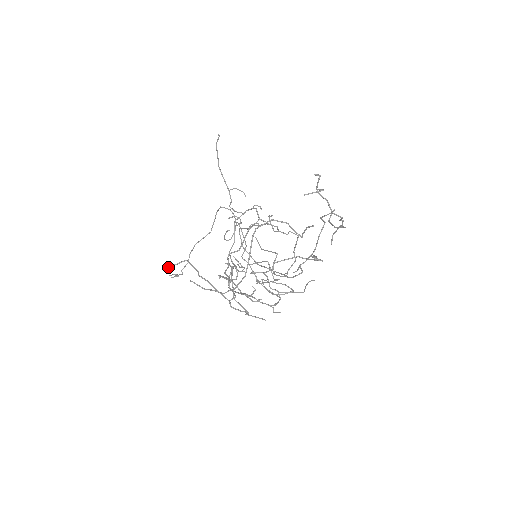
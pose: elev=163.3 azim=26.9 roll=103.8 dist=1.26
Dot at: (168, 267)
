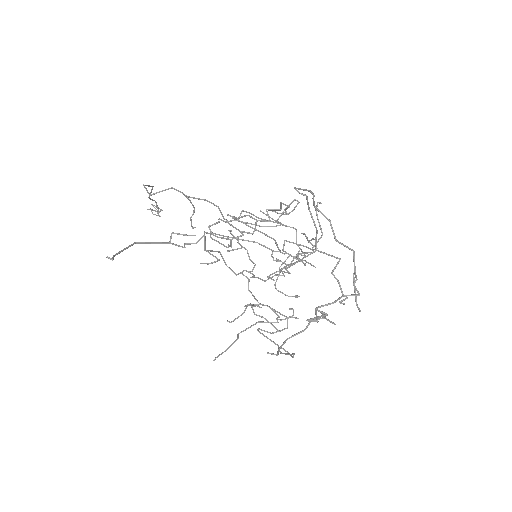
Dot at: (215, 359)
